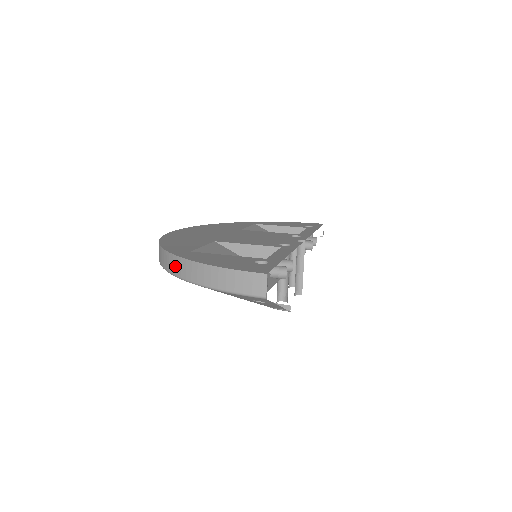
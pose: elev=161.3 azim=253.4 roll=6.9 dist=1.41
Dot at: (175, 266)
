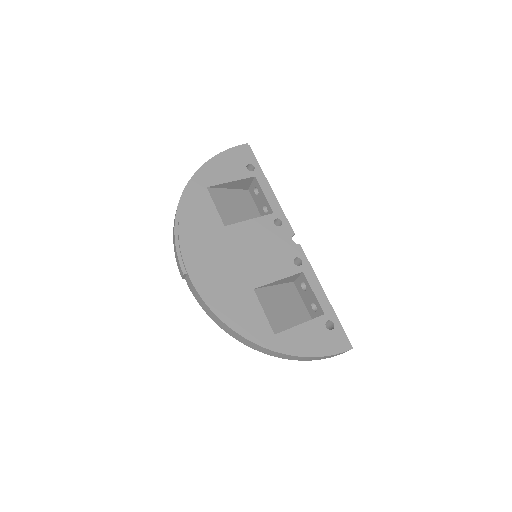
Dot at: (275, 355)
